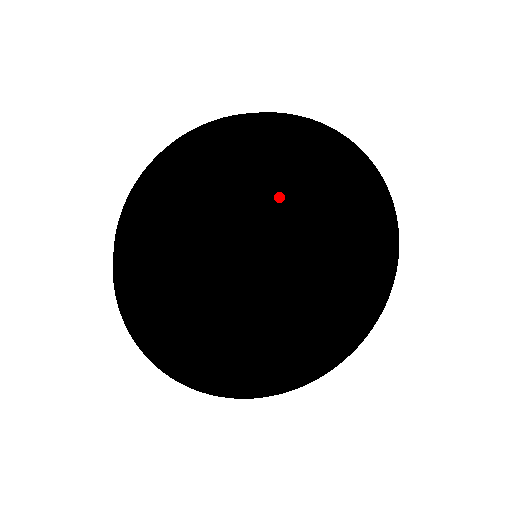
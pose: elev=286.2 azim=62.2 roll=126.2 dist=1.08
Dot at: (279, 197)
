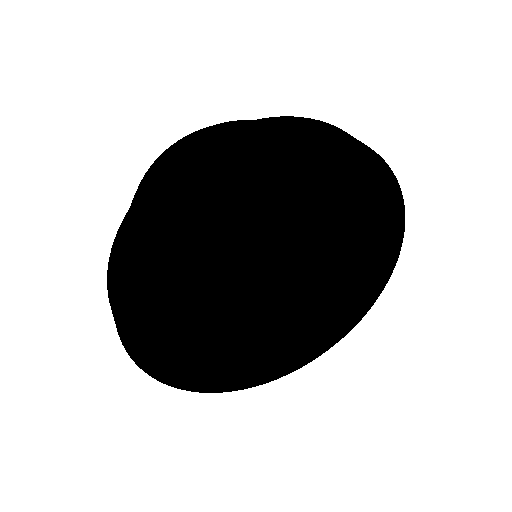
Dot at: (255, 245)
